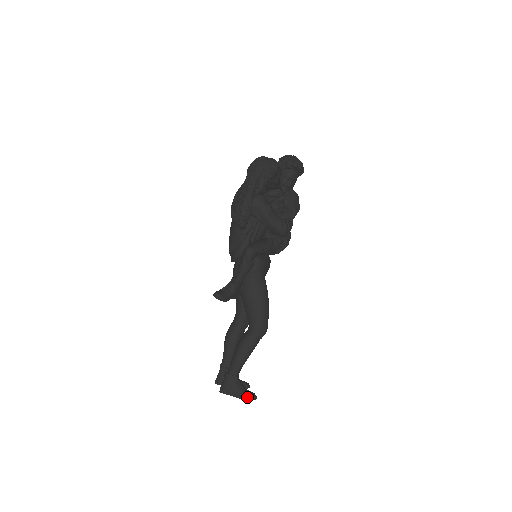
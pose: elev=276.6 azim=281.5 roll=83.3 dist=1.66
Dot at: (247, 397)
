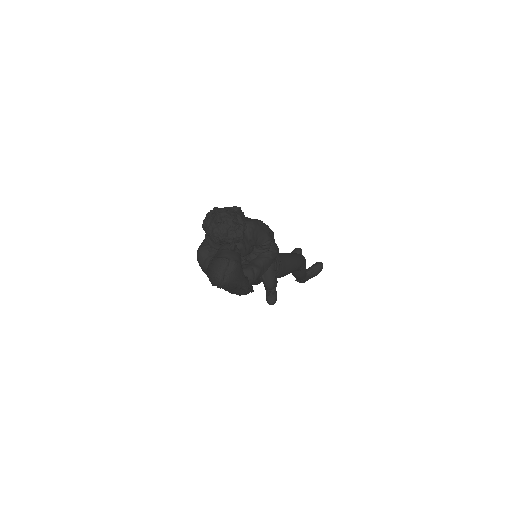
Dot at: (319, 272)
